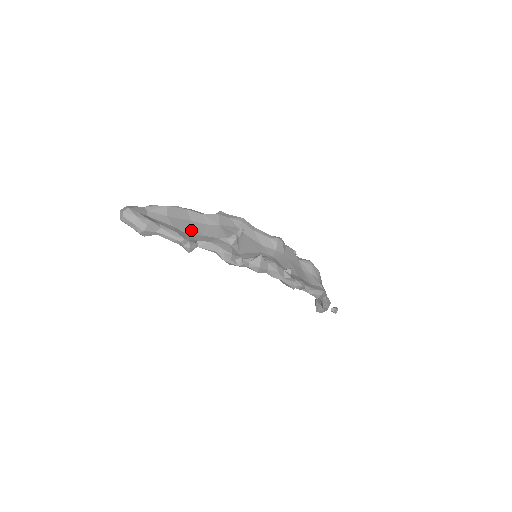
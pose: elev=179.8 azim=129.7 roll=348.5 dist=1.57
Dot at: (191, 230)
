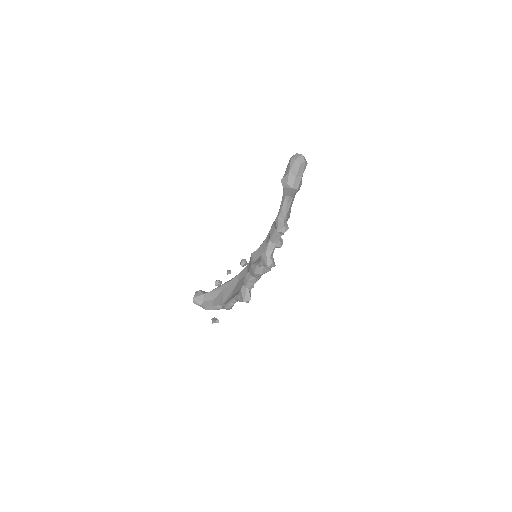
Dot at: occluded
